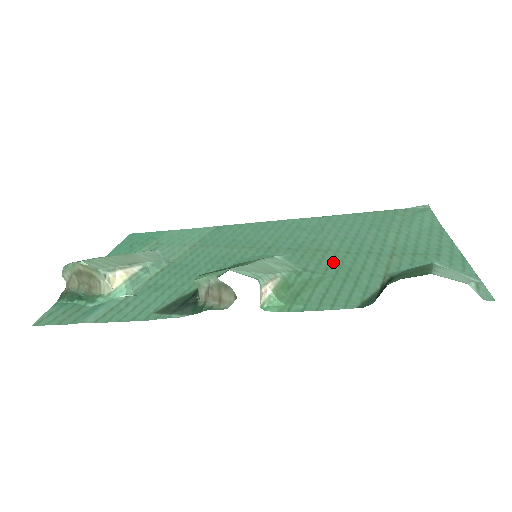
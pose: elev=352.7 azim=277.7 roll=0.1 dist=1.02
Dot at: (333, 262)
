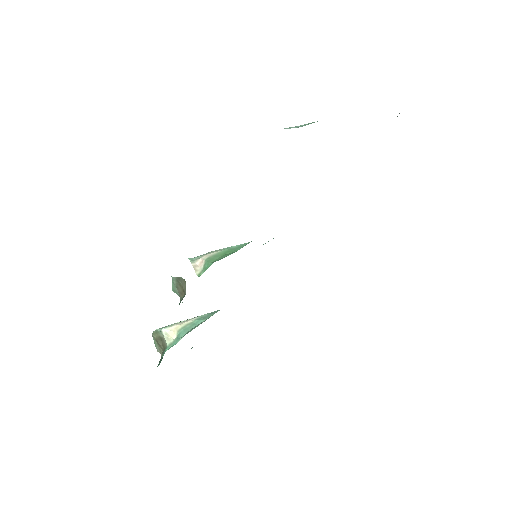
Dot at: occluded
